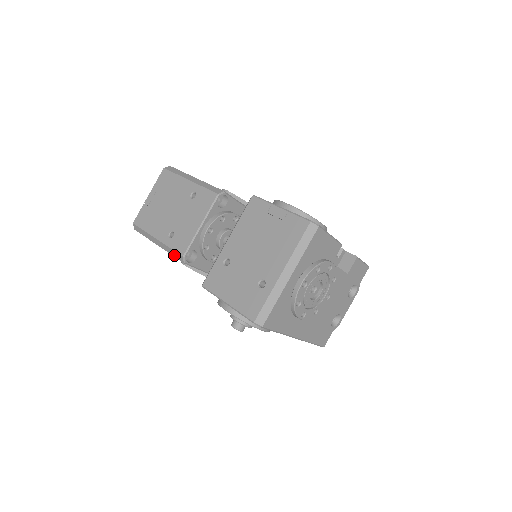
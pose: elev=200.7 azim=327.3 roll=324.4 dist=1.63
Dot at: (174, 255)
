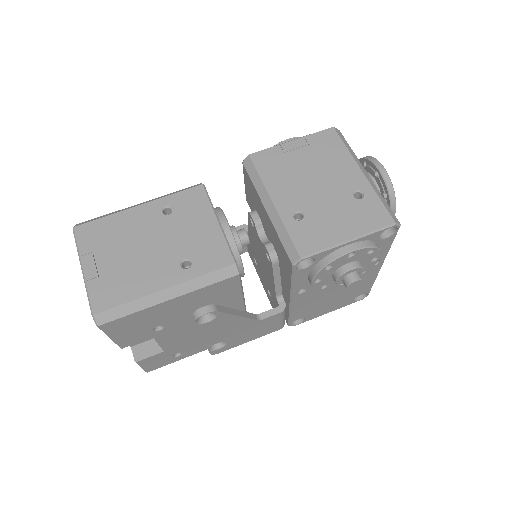
Dot at: (215, 280)
